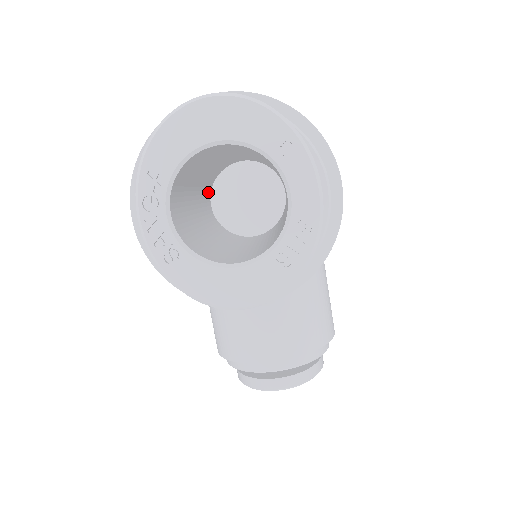
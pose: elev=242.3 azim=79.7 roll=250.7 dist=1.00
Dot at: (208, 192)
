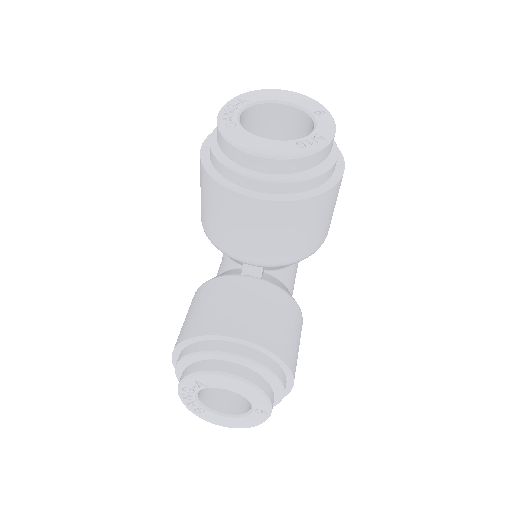
Dot at: occluded
